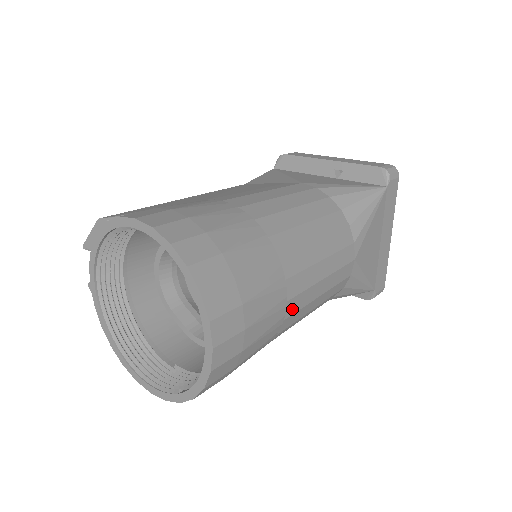
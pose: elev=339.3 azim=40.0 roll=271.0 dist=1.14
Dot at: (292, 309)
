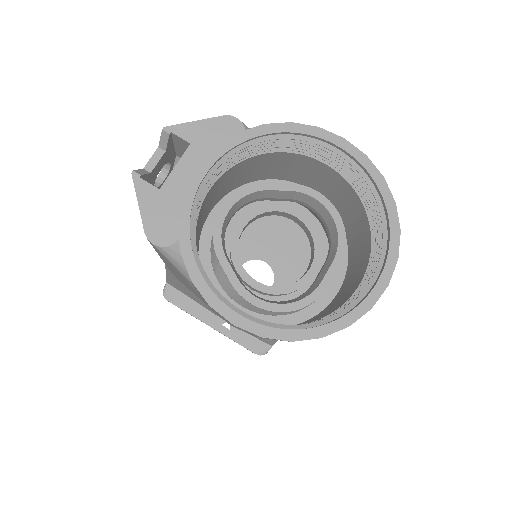
Dot at: occluded
